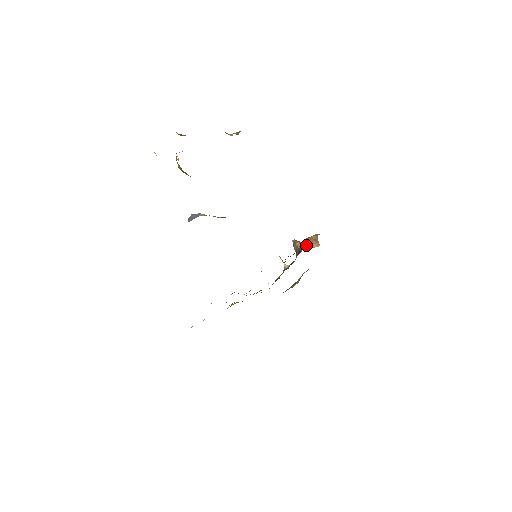
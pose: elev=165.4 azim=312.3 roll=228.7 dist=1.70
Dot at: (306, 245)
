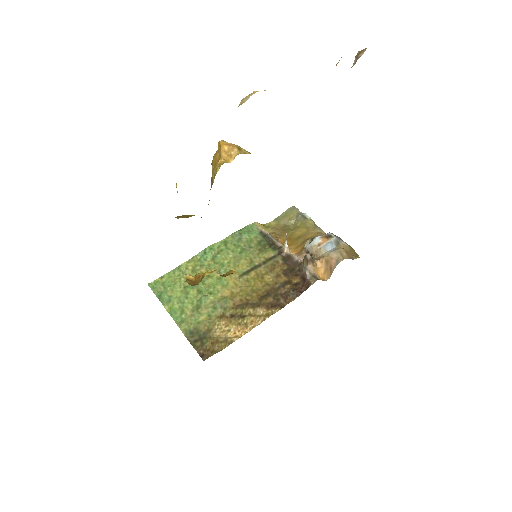
Dot at: (317, 271)
